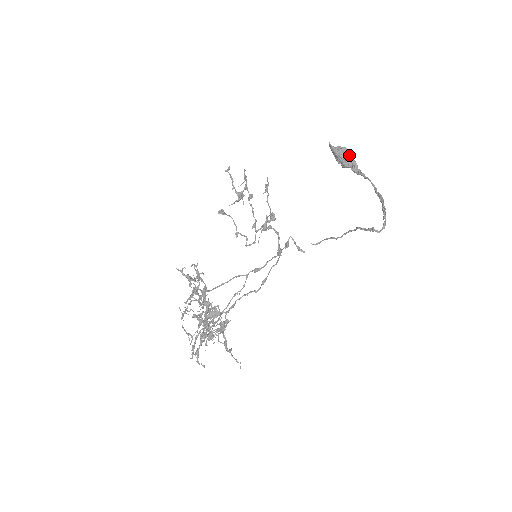
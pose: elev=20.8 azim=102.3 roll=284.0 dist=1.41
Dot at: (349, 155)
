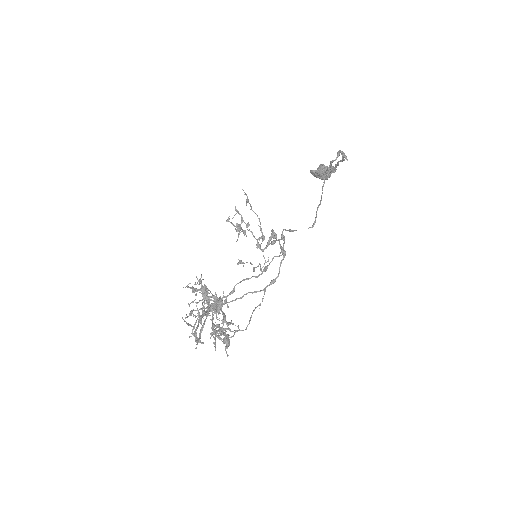
Dot at: (325, 166)
